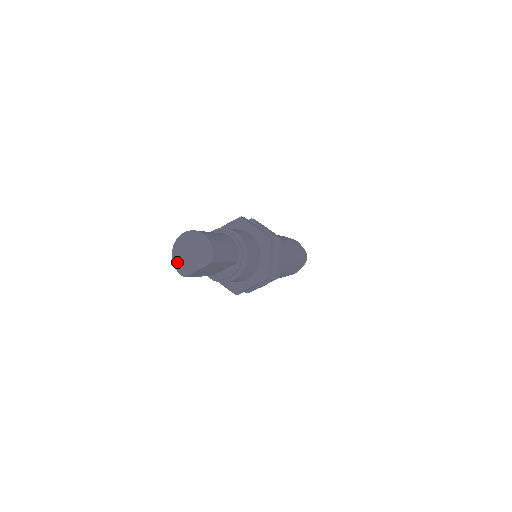
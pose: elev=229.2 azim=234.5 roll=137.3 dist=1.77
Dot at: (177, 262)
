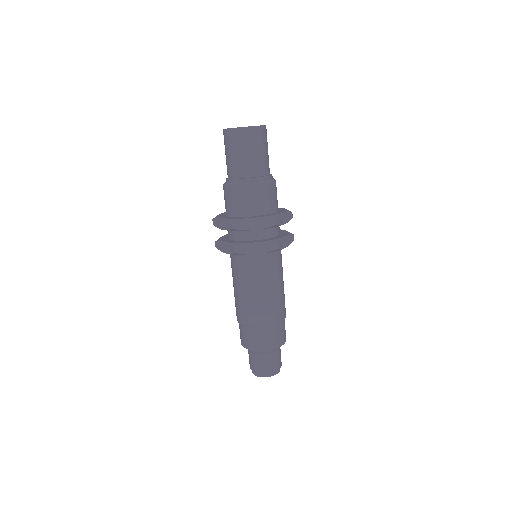
Dot at: occluded
